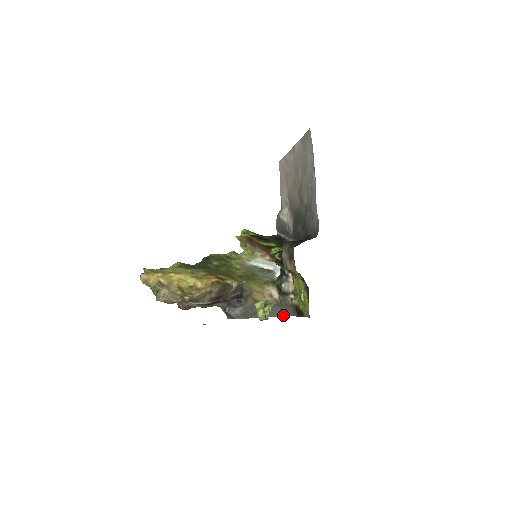
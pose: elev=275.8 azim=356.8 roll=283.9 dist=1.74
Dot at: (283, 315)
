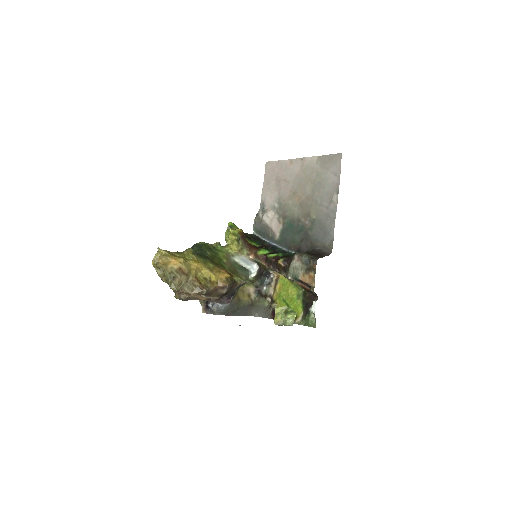
Dot at: (252, 315)
